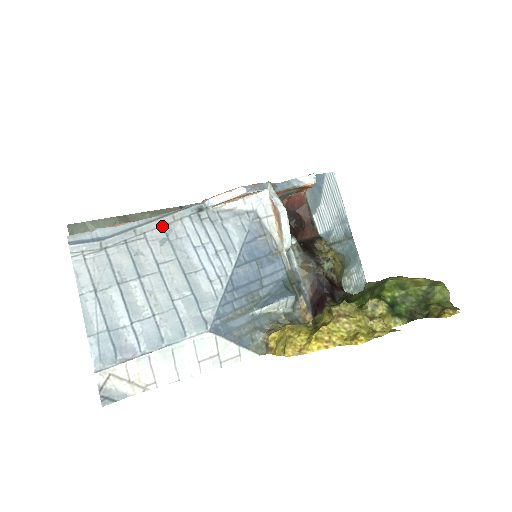
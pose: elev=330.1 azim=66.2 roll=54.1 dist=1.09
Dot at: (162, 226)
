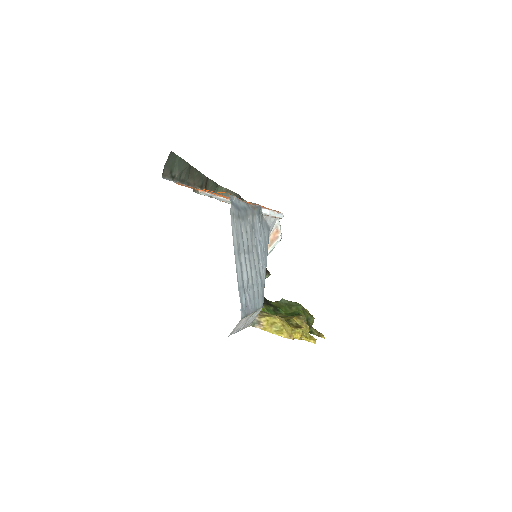
Dot at: (252, 215)
